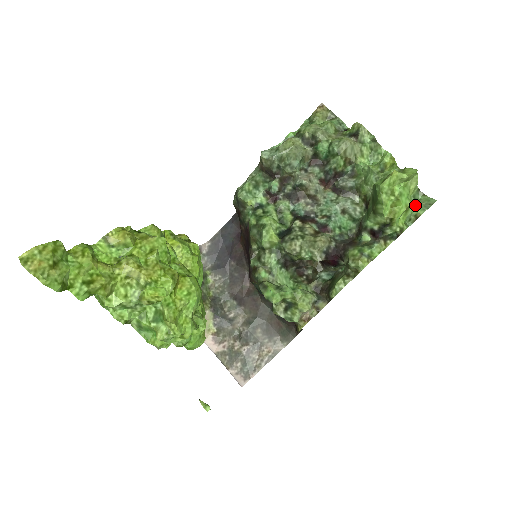
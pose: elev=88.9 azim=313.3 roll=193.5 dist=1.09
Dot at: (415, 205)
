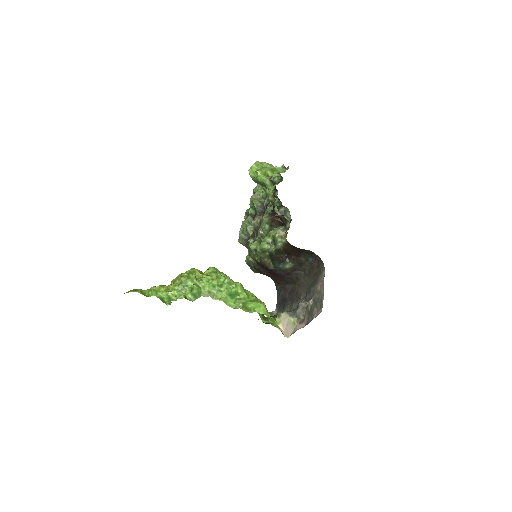
Dot at: occluded
